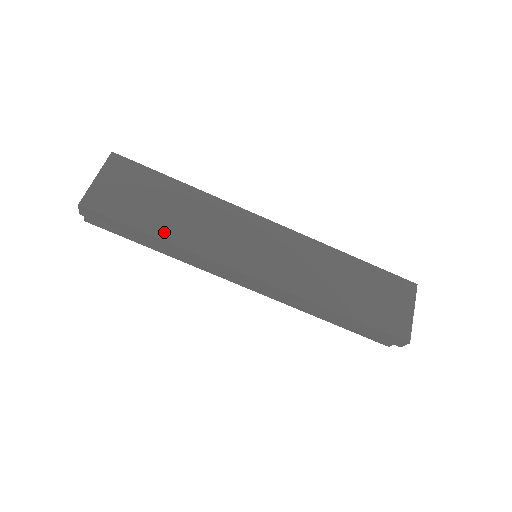
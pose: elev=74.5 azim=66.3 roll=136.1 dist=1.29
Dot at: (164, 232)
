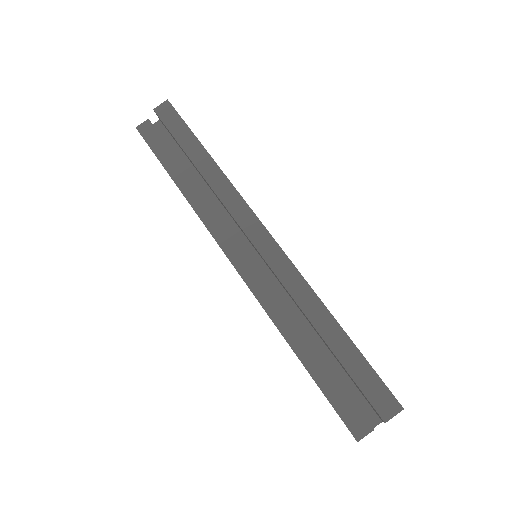
Dot at: occluded
